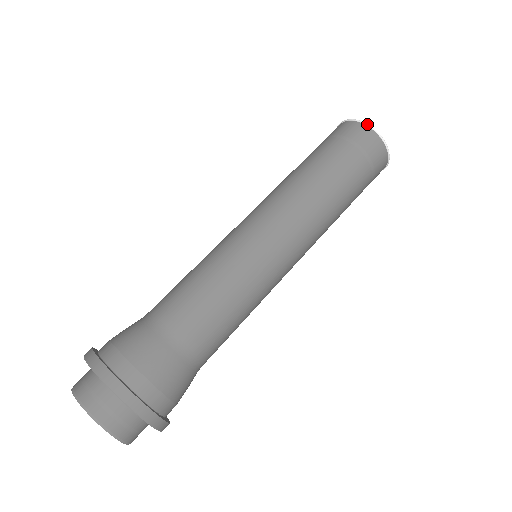
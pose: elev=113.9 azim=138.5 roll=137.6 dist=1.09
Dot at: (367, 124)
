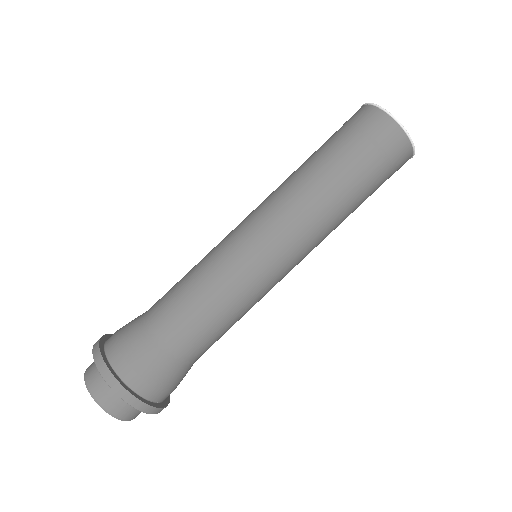
Dot at: (388, 112)
